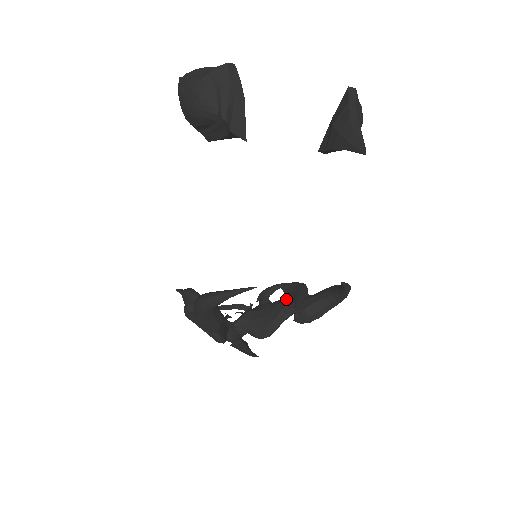
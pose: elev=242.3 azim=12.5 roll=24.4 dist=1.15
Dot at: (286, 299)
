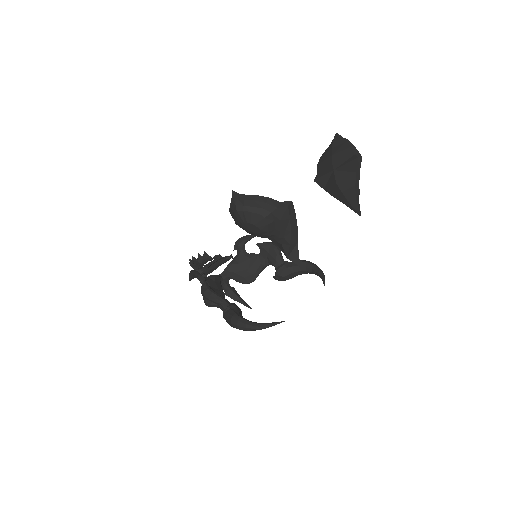
Dot at: (263, 256)
